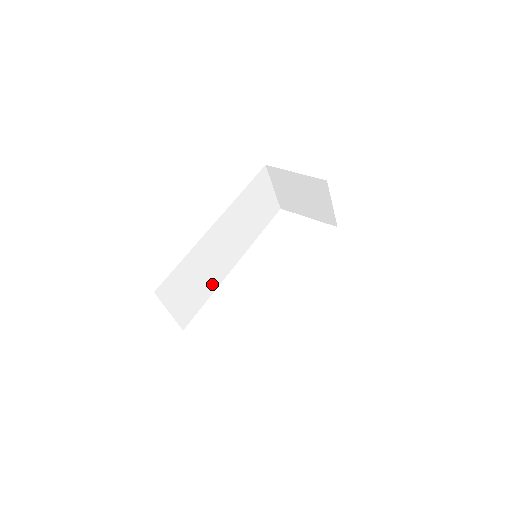
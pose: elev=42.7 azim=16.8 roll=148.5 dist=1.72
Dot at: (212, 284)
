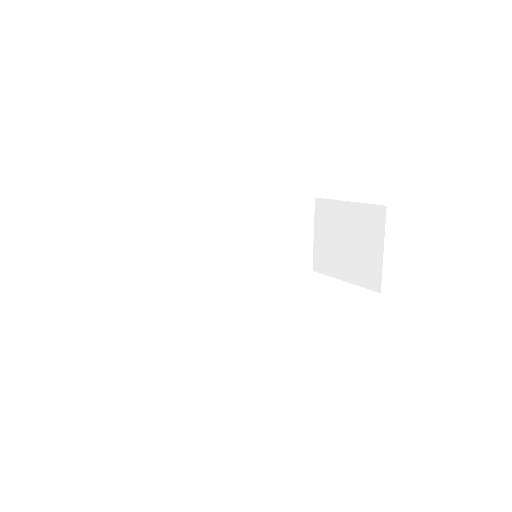
Dot at: (182, 283)
